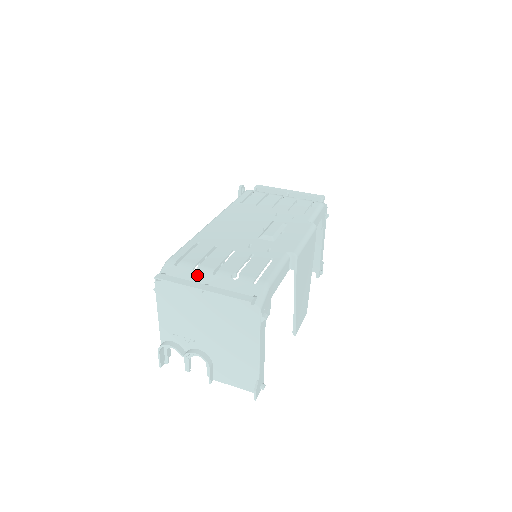
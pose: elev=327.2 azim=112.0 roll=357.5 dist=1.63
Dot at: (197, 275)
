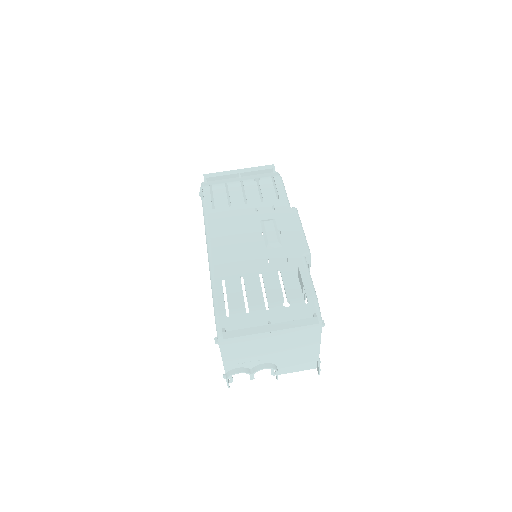
Dot at: (254, 317)
